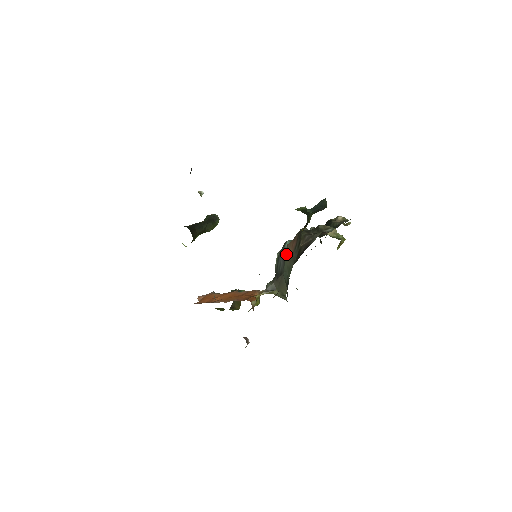
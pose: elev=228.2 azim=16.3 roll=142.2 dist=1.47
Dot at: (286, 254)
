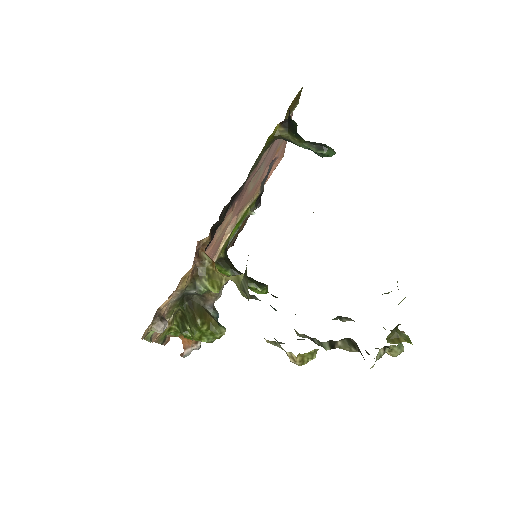
Dot at: occluded
